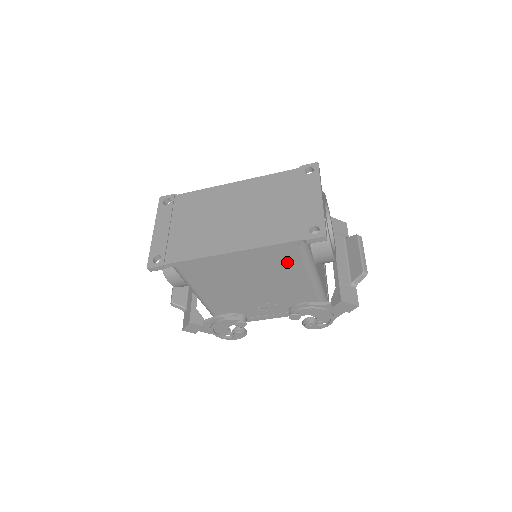
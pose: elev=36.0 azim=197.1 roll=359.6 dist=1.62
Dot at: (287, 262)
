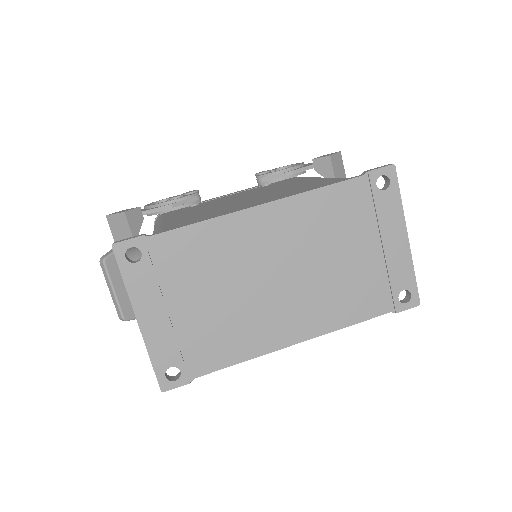
Dot at: occluded
